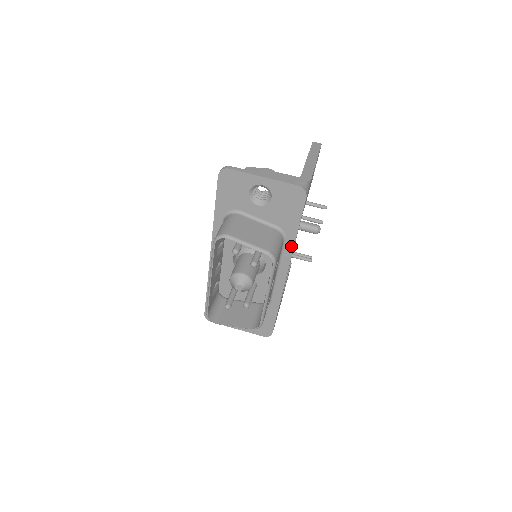
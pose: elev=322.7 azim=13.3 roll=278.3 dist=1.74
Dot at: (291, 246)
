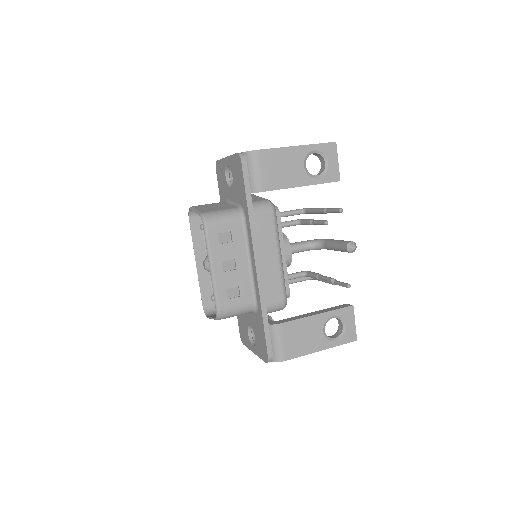
Dot at: (249, 225)
